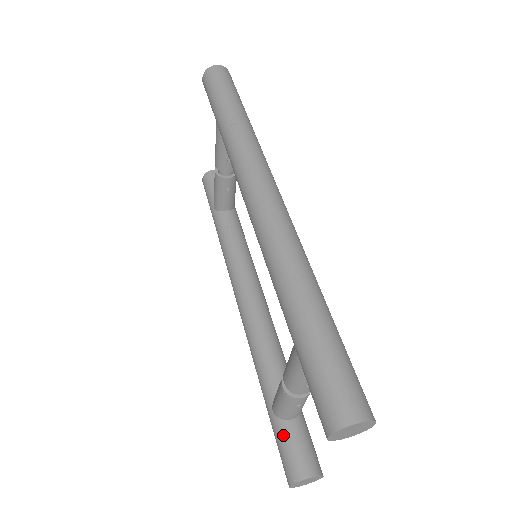
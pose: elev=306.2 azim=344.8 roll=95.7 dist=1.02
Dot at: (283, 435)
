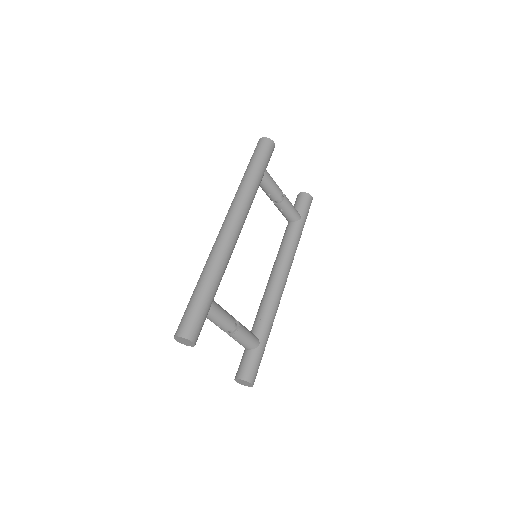
Dot at: (242, 356)
